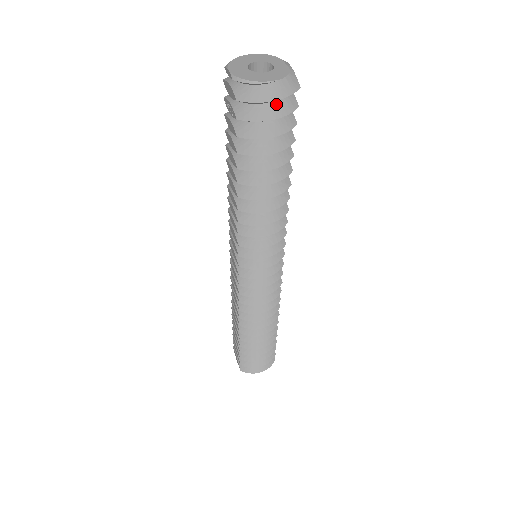
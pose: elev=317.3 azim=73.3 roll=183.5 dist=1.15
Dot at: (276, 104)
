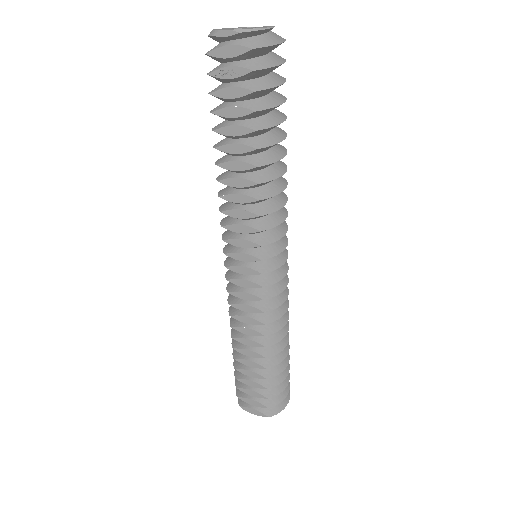
Dot at: (273, 54)
